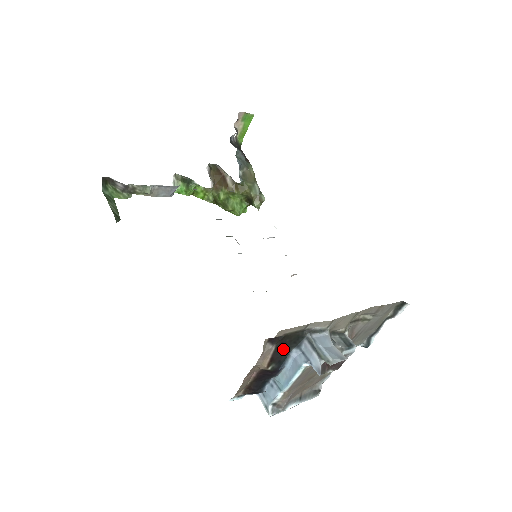
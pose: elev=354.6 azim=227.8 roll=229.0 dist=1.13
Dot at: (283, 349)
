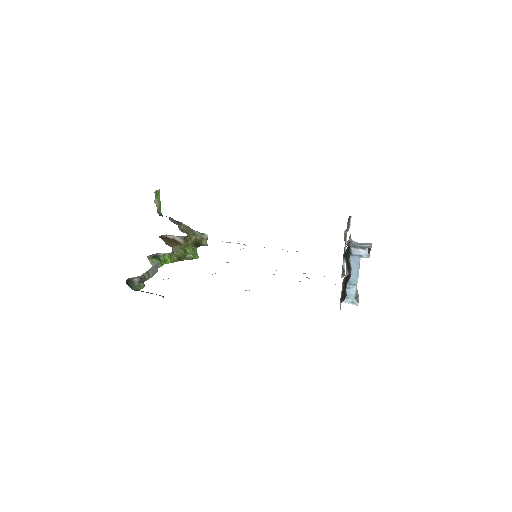
Dot at: (347, 259)
